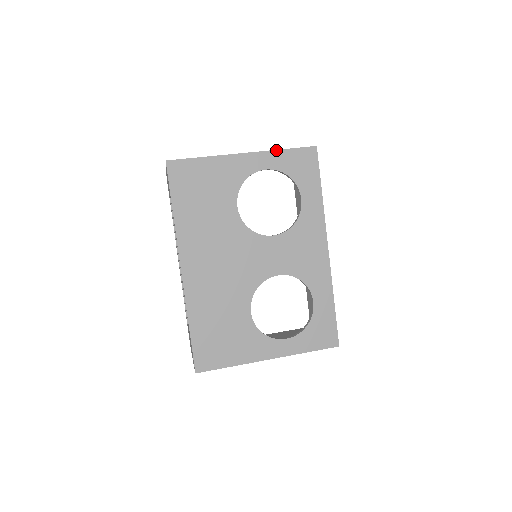
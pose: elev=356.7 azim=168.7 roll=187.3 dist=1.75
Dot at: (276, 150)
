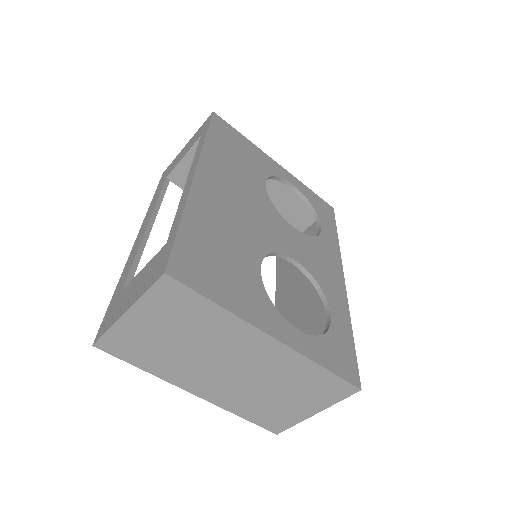
Dot at: (303, 184)
